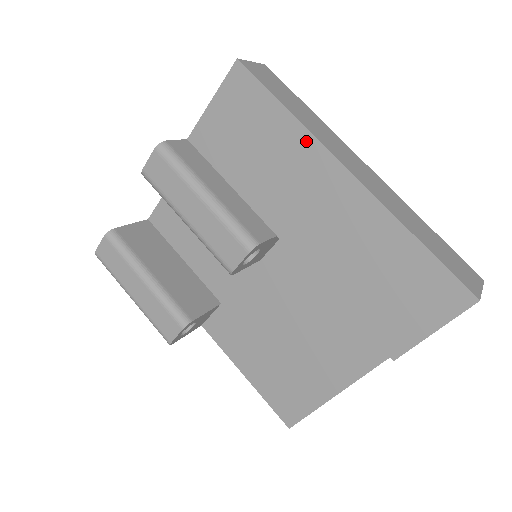
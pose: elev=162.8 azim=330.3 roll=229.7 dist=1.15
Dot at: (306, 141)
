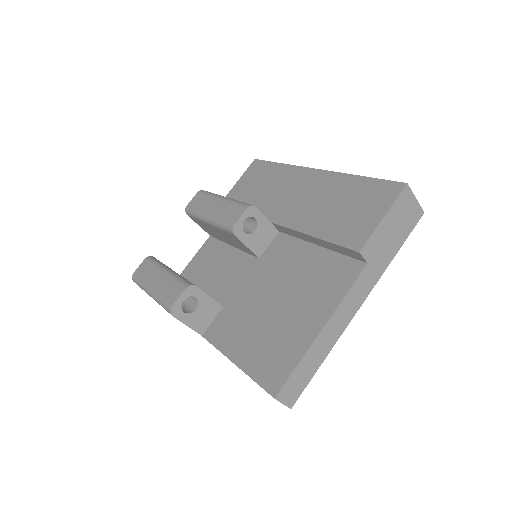
Dot at: (290, 170)
